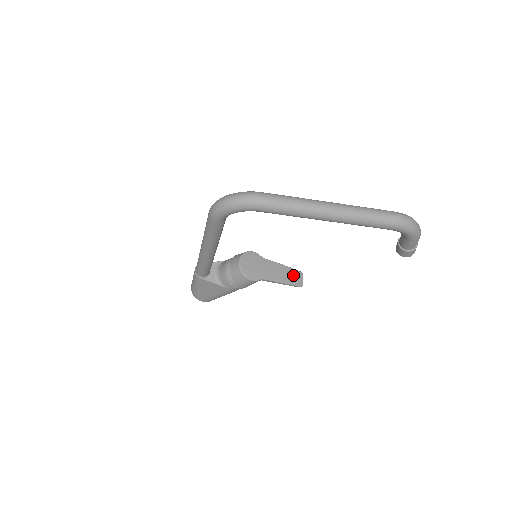
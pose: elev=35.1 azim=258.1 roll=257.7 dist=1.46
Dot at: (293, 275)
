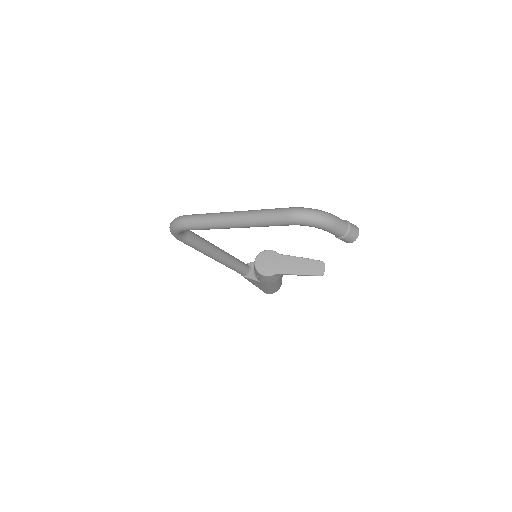
Dot at: (312, 266)
